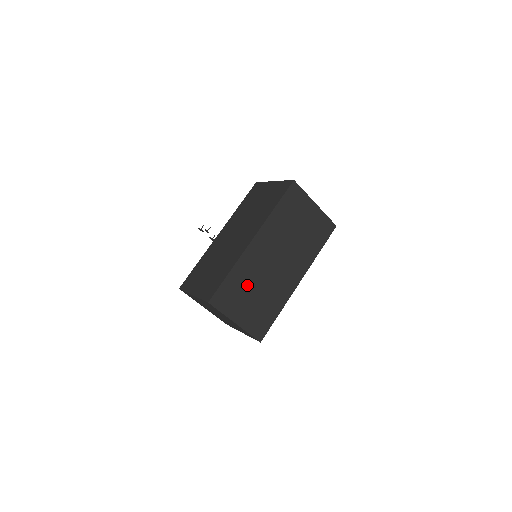
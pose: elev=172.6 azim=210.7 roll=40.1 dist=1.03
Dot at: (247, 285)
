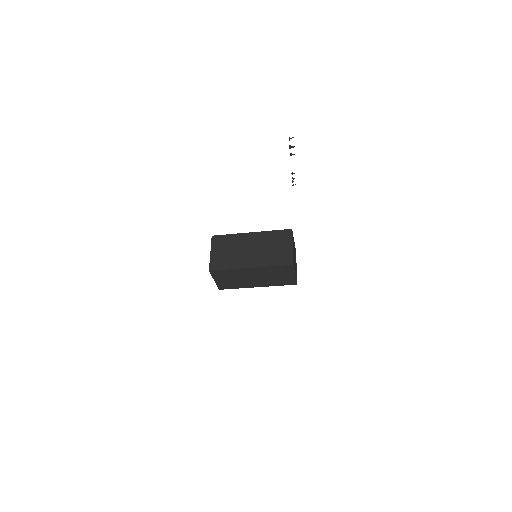
Dot at: (232, 276)
